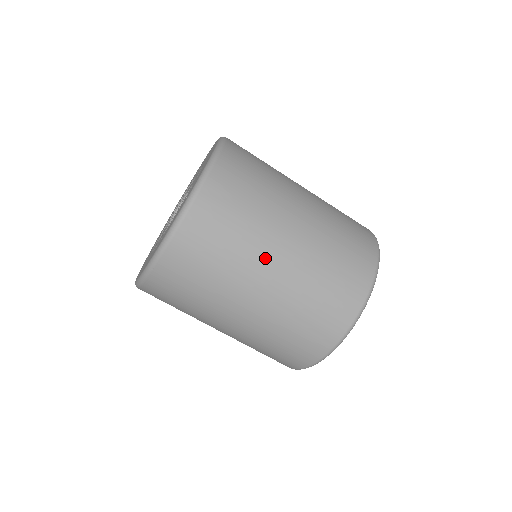
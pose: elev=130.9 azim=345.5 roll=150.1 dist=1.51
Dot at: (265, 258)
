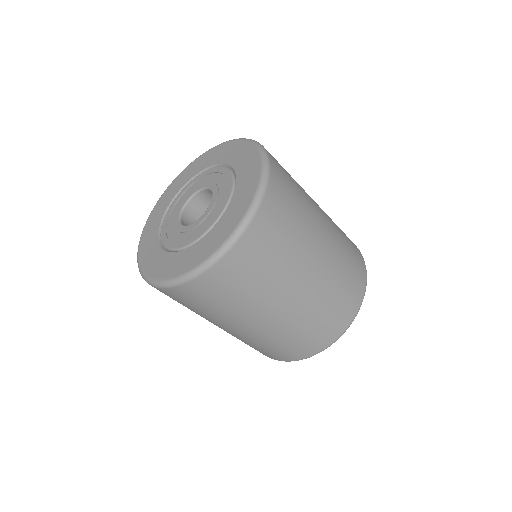
Dot at: (250, 317)
